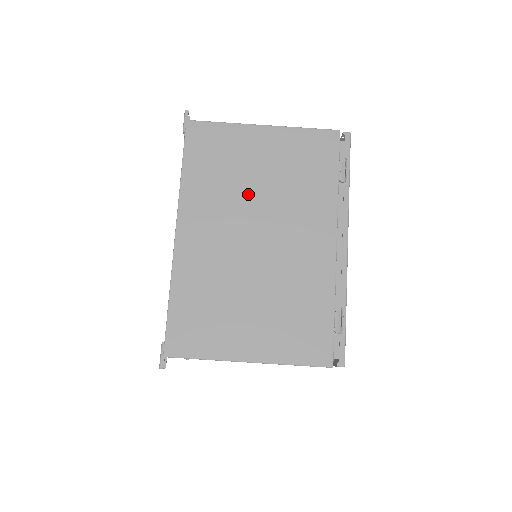
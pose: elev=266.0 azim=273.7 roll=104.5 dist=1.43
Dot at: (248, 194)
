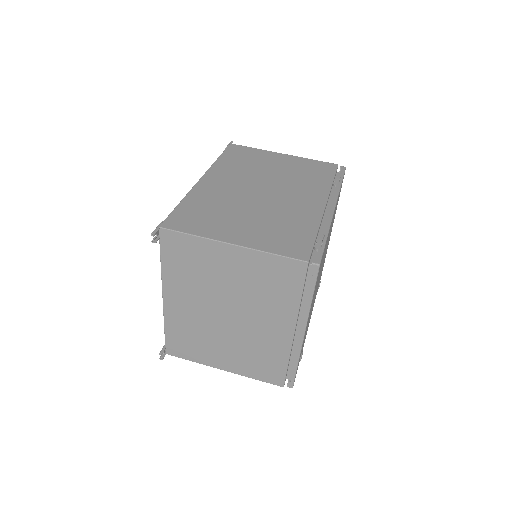
Dot at: (262, 174)
